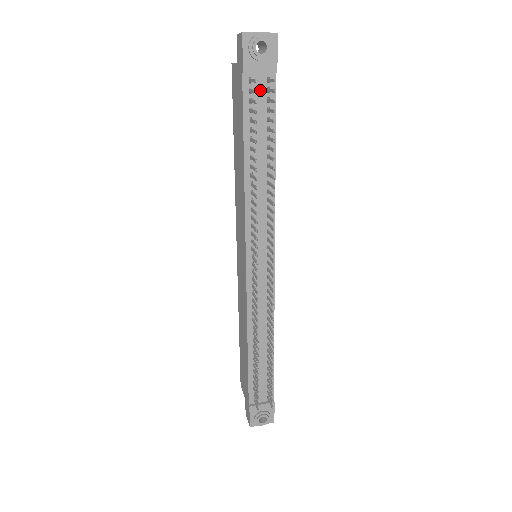
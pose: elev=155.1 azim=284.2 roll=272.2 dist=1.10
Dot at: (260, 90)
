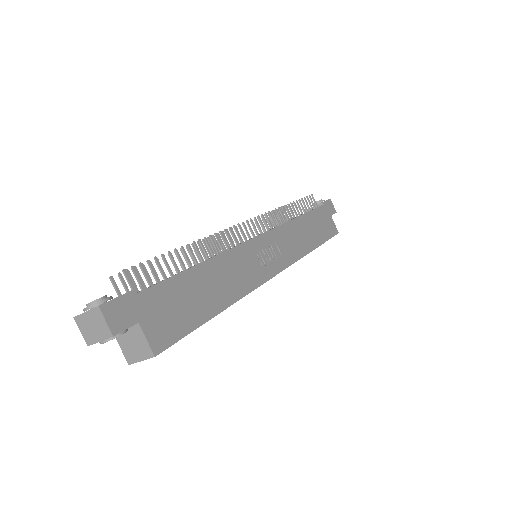
Dot at: occluded
